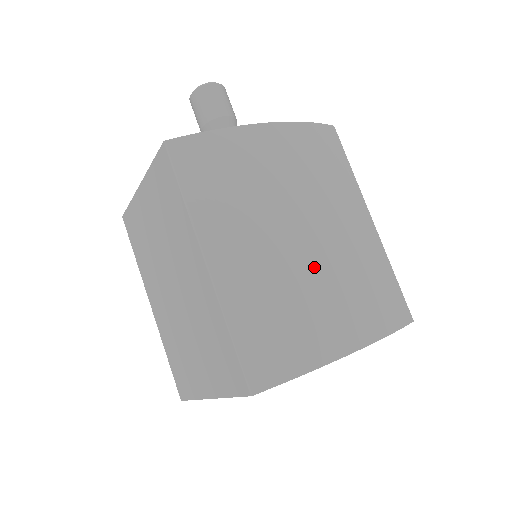
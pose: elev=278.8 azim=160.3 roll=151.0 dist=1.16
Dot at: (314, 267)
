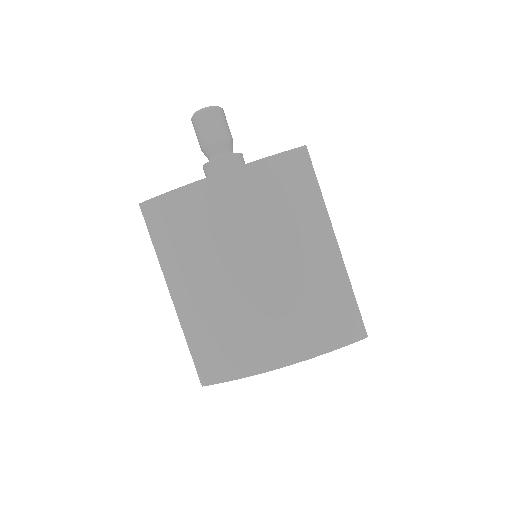
Dot at: (251, 301)
